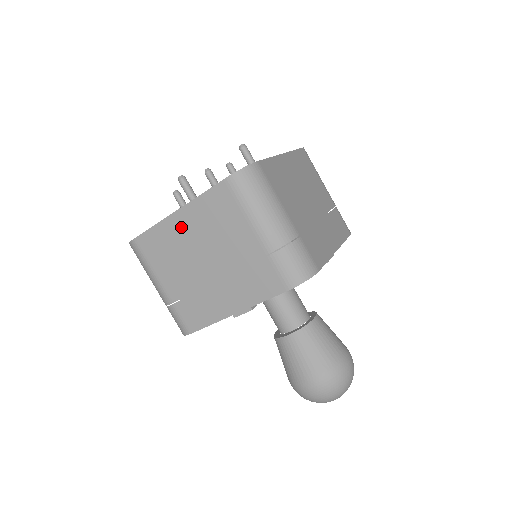
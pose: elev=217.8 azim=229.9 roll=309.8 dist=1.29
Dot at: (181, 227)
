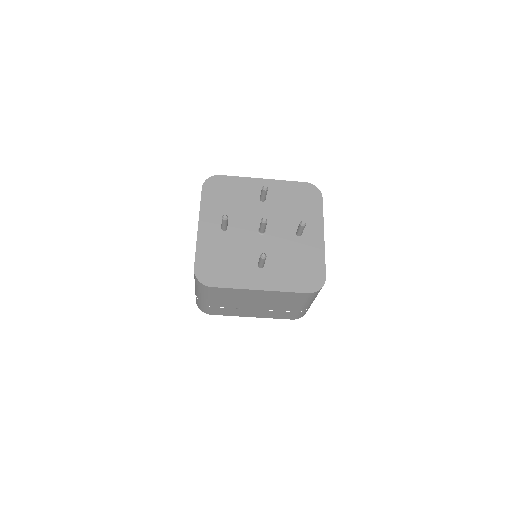
Dot at: (256, 294)
